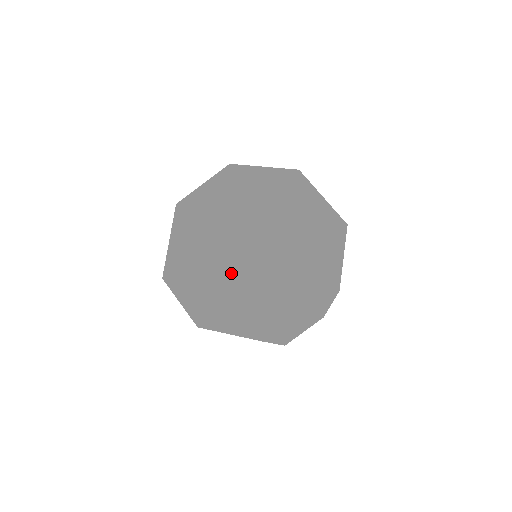
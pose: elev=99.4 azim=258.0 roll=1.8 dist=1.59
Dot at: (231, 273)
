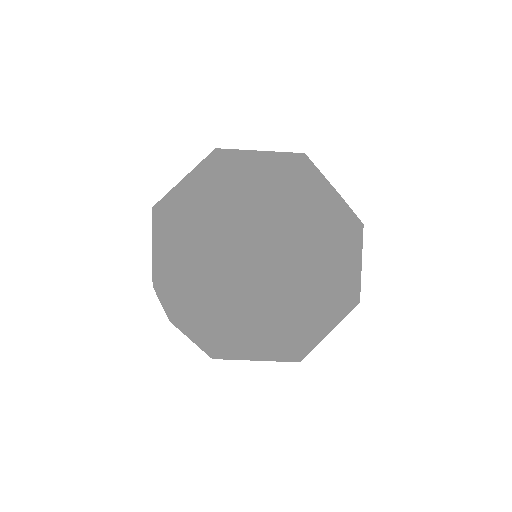
Dot at: (236, 208)
